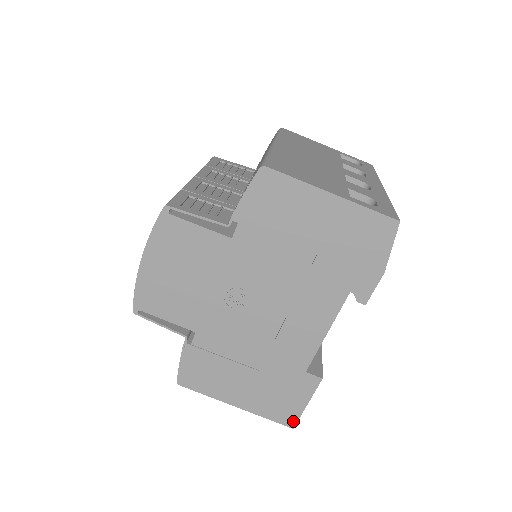
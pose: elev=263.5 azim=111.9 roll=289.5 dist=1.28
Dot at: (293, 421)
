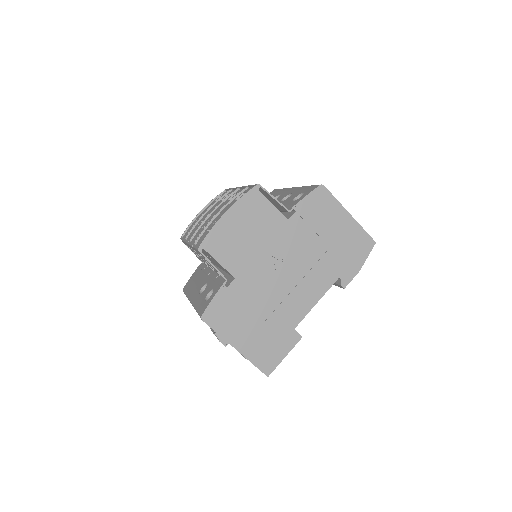
Dot at: (270, 370)
